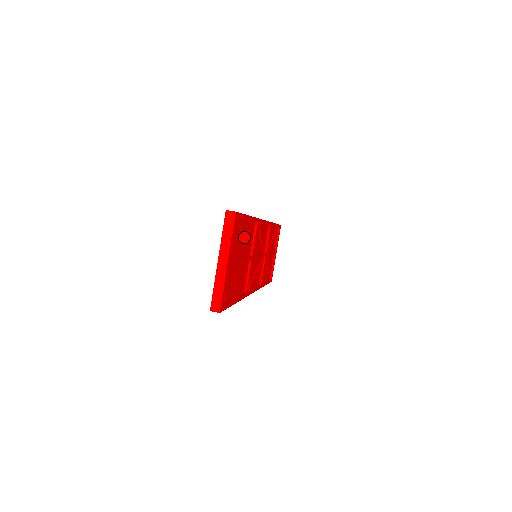
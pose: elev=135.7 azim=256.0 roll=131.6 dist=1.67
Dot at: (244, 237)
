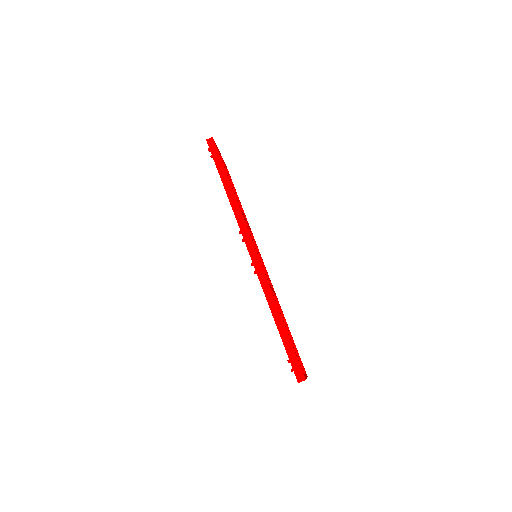
Dot at: occluded
